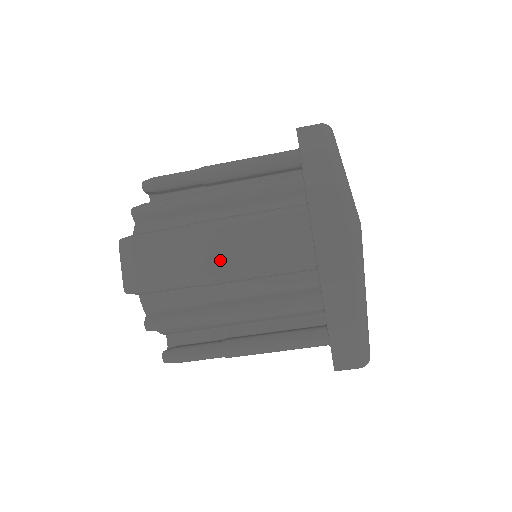
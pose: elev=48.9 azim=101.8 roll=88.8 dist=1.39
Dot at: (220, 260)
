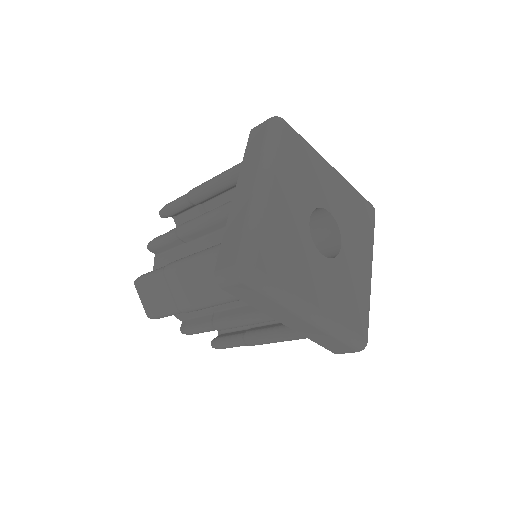
Dot at: (187, 295)
